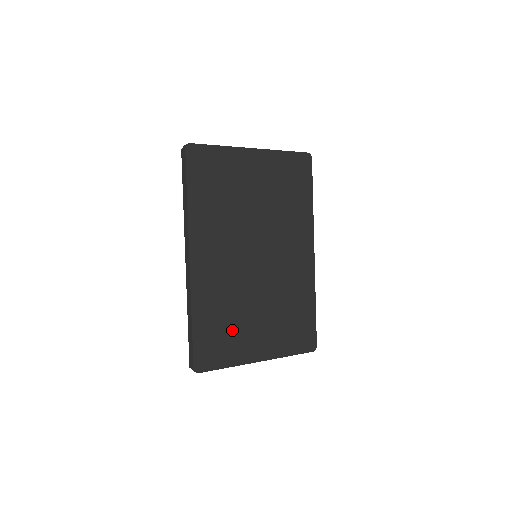
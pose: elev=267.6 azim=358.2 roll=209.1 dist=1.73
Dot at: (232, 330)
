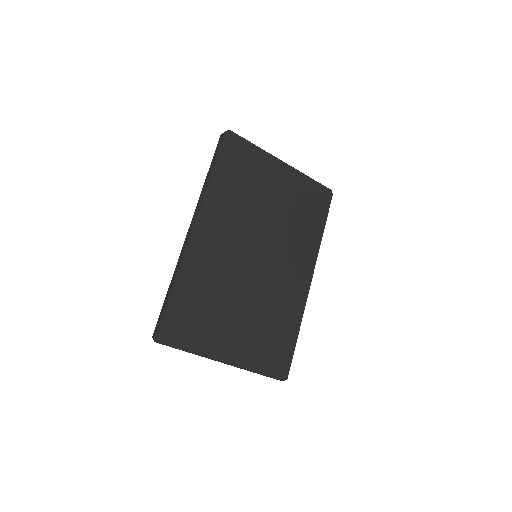
Dot at: (209, 316)
